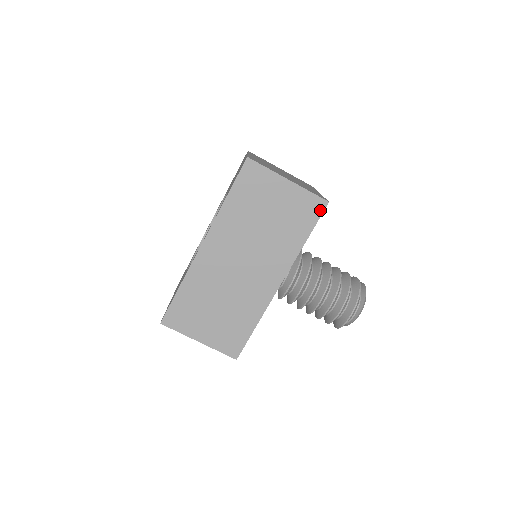
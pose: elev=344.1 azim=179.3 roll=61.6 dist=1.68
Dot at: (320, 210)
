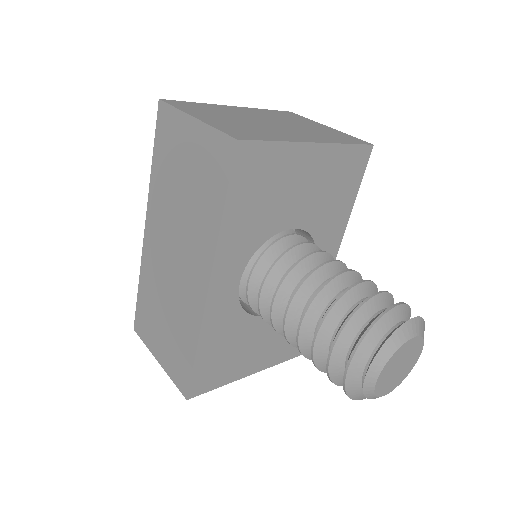
Dot at: (229, 157)
